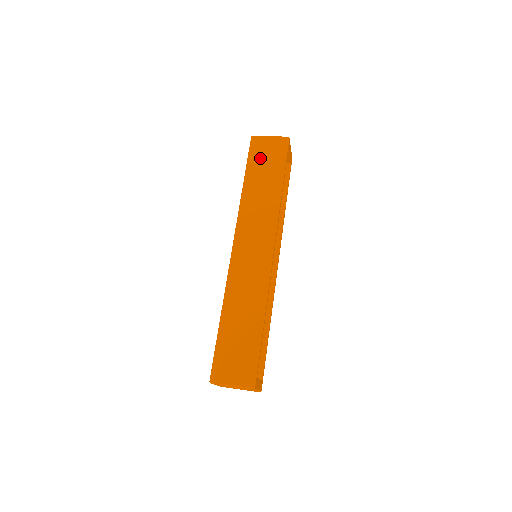
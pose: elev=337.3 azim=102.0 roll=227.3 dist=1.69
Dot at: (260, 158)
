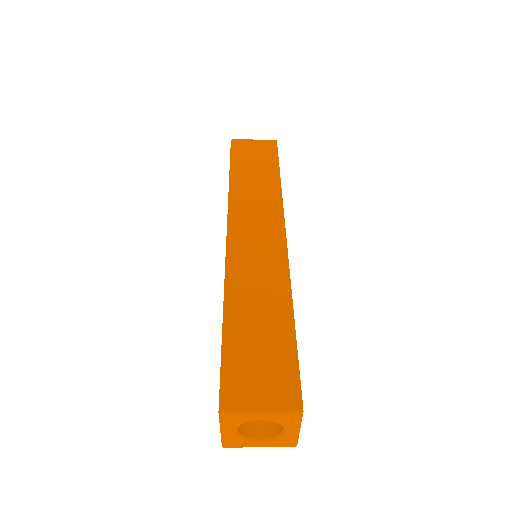
Dot at: (246, 155)
